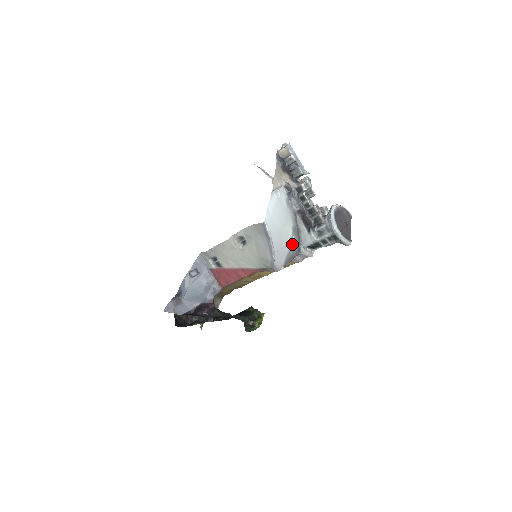
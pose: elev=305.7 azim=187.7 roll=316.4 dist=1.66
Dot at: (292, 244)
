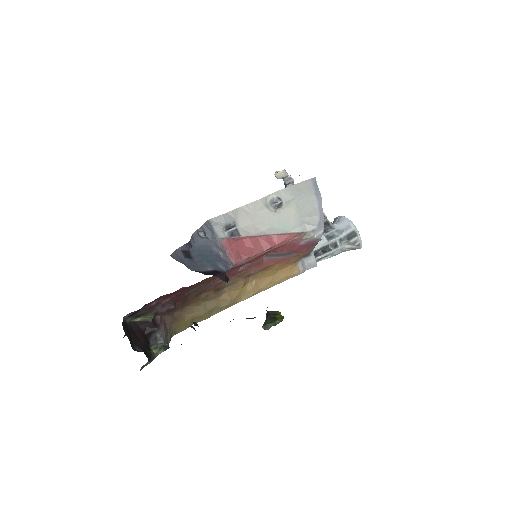
Dot at: occluded
